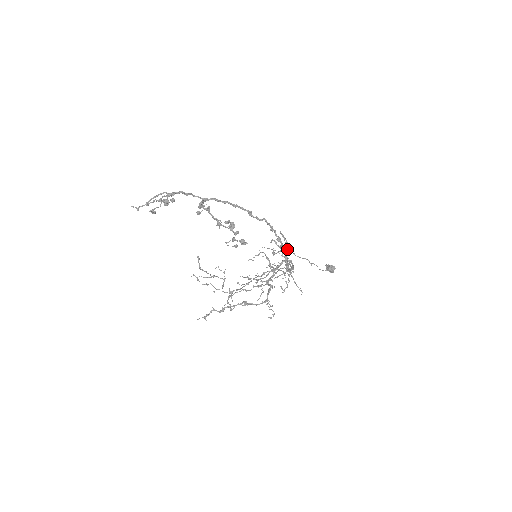
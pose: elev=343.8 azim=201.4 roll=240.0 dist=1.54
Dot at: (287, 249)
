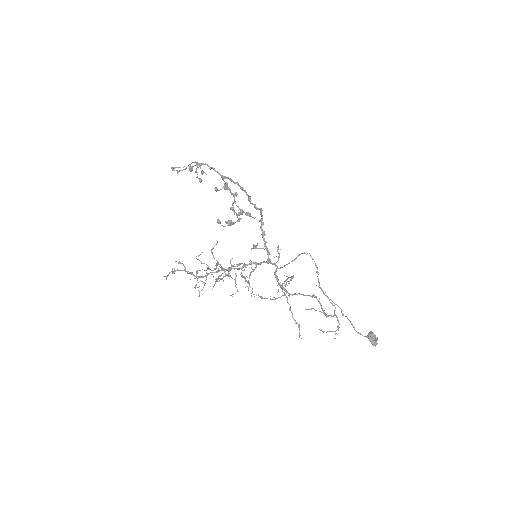
Dot at: (289, 262)
